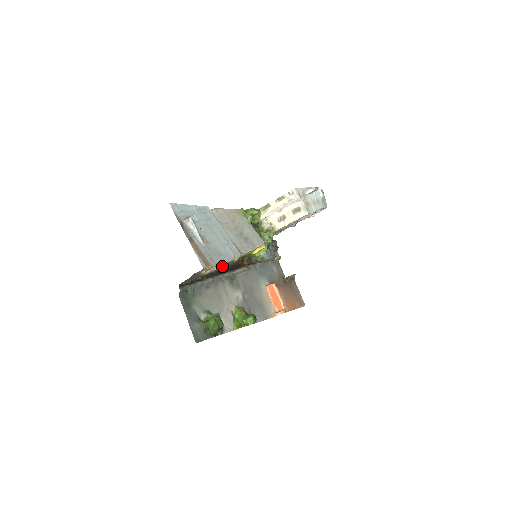
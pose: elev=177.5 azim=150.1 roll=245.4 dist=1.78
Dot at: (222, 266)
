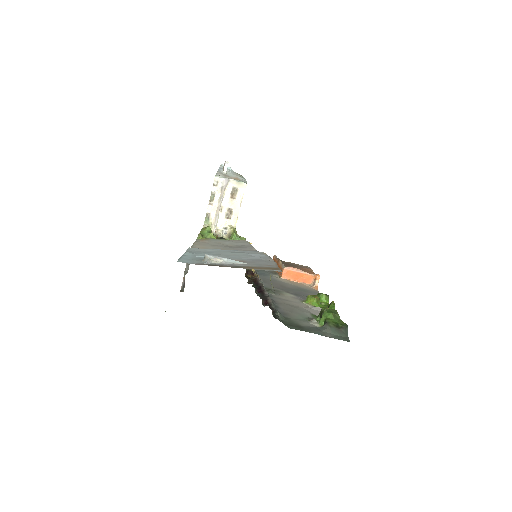
Dot at: occluded
